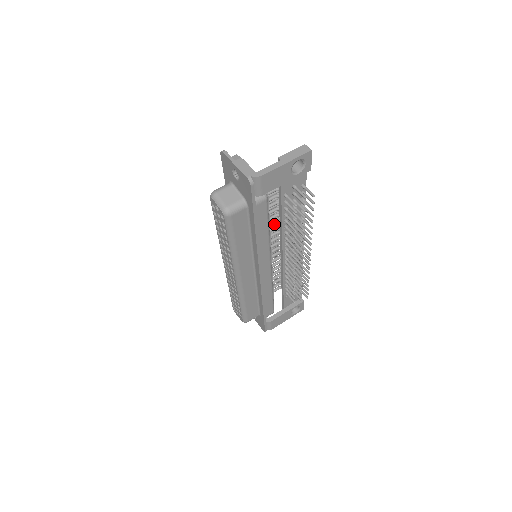
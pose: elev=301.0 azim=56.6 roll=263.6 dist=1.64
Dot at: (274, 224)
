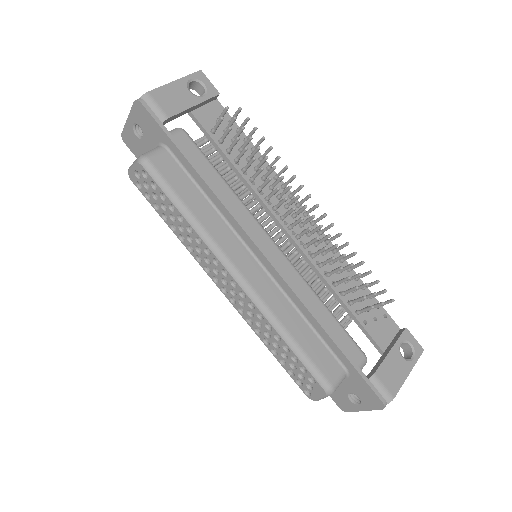
Dot at: (249, 205)
